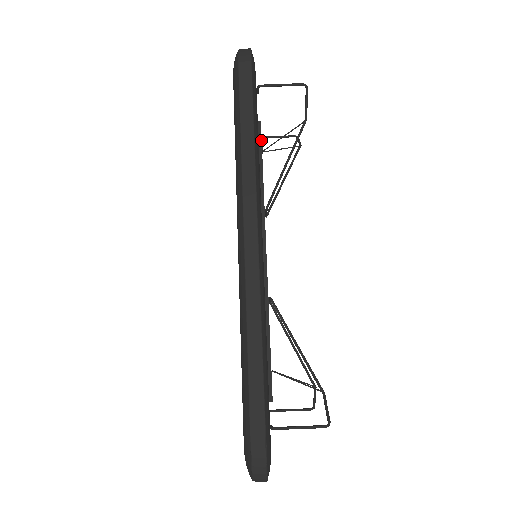
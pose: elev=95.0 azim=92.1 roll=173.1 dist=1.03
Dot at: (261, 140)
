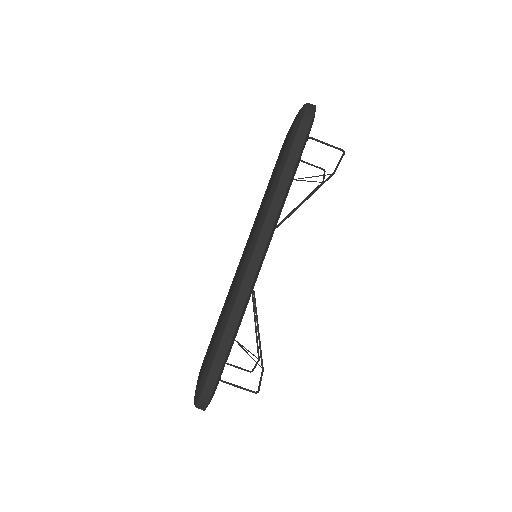
Dot at: occluded
